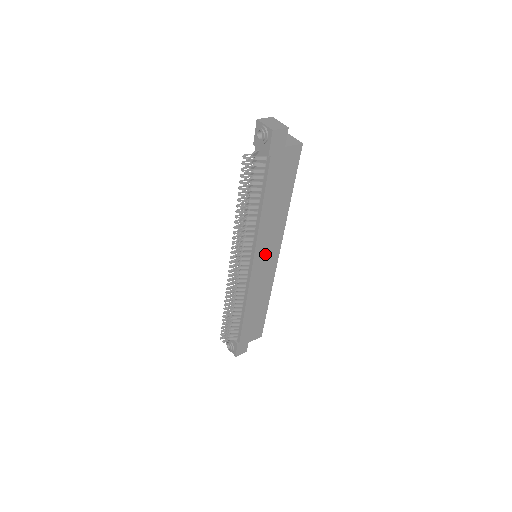
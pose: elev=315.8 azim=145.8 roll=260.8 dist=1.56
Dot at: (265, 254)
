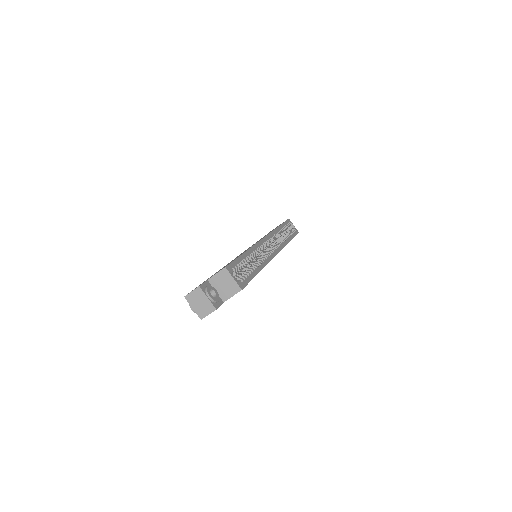
Dot at: occluded
